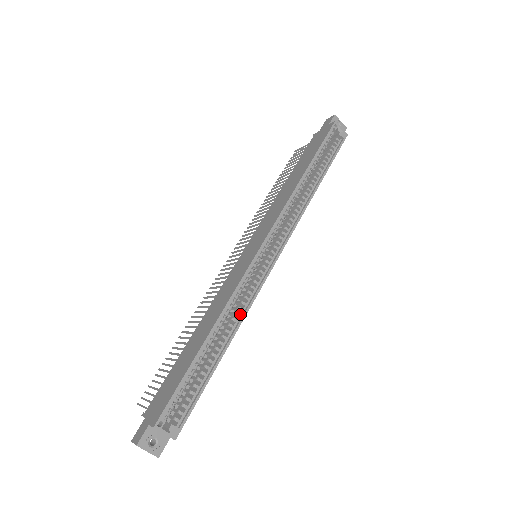
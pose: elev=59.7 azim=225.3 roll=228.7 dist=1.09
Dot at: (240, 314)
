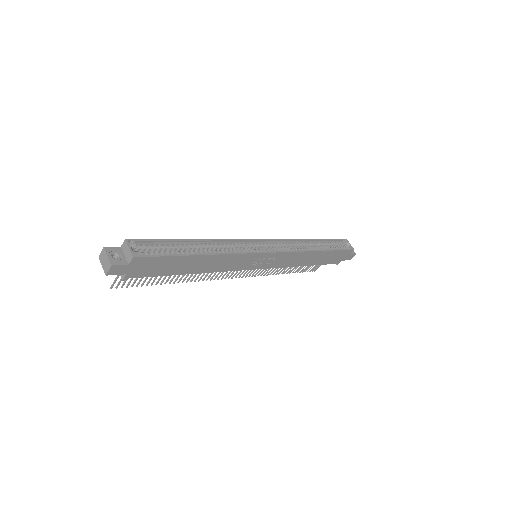
Dot at: (227, 252)
